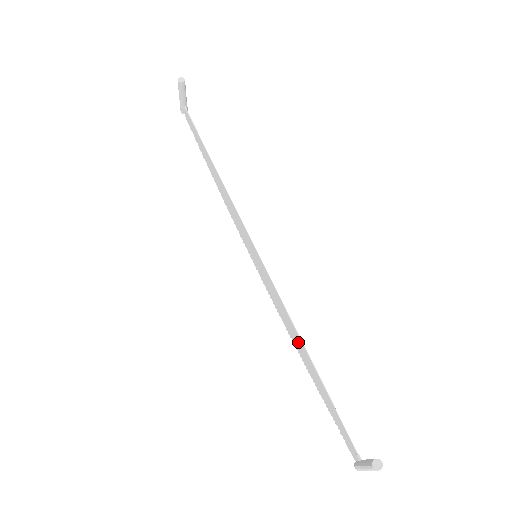
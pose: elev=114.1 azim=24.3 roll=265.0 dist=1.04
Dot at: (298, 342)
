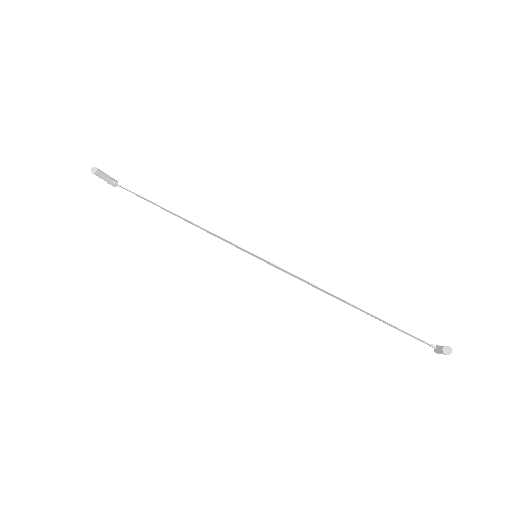
Dot at: (333, 296)
